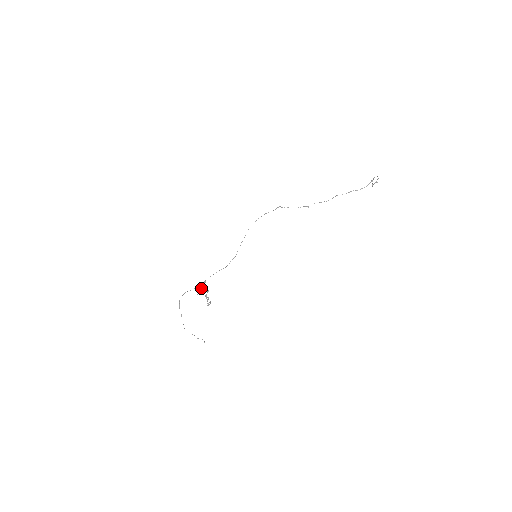
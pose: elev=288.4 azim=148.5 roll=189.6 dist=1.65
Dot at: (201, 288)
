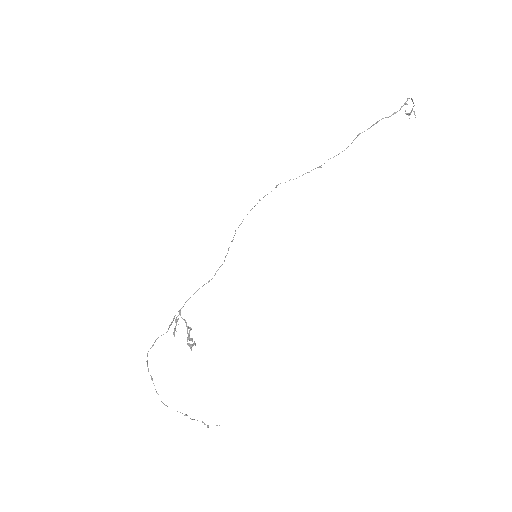
Dot at: (176, 324)
